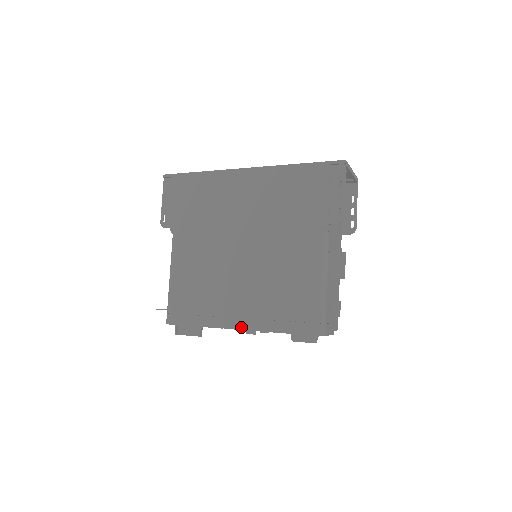
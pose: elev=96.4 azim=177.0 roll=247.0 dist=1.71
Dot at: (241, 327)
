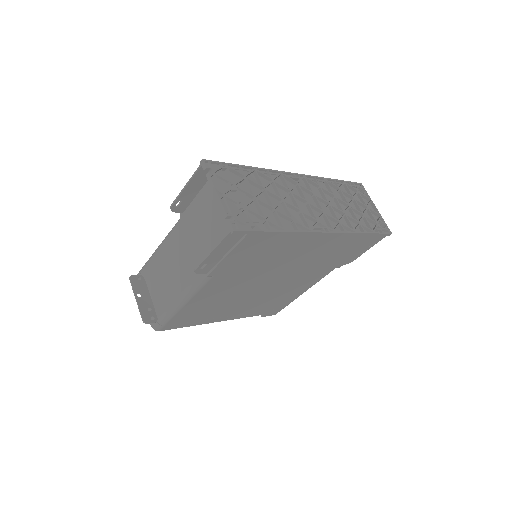
Dot at: (230, 319)
